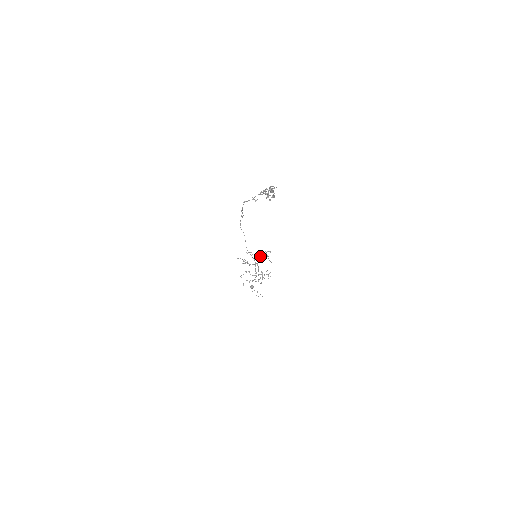
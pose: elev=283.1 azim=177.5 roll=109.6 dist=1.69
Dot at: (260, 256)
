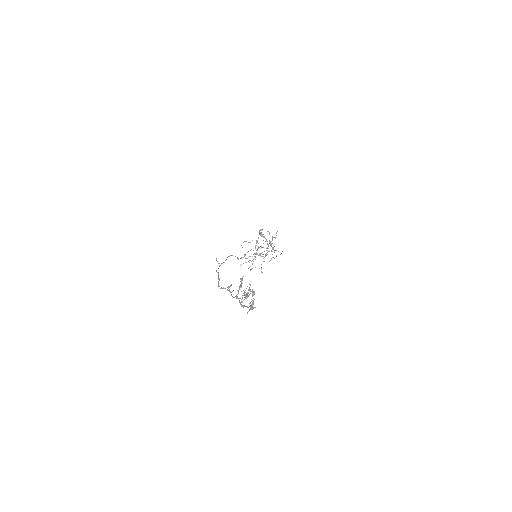
Dot at: occluded
